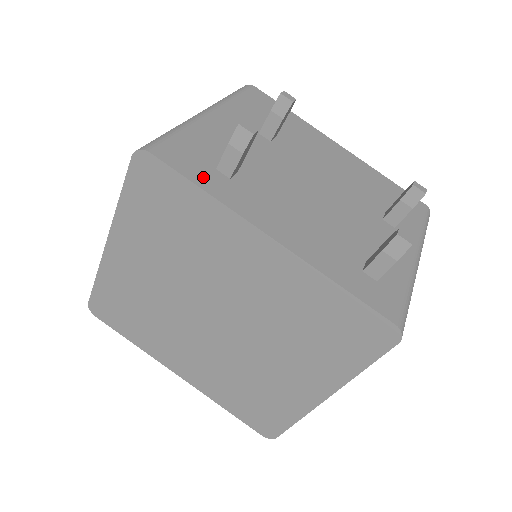
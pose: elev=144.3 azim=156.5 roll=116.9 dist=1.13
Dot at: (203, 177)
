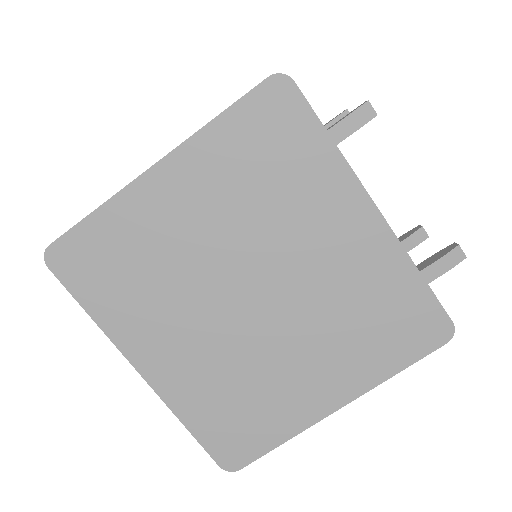
Dot at: occluded
